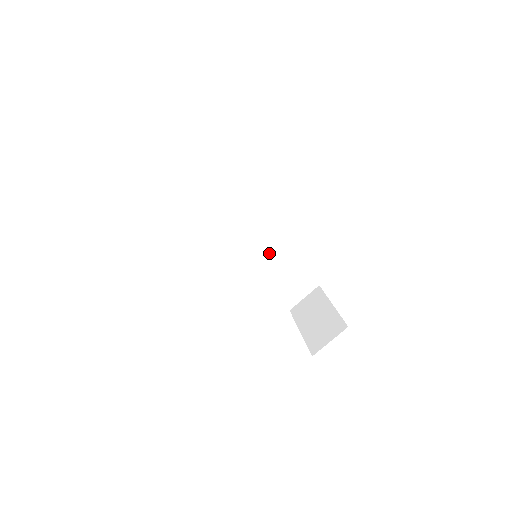
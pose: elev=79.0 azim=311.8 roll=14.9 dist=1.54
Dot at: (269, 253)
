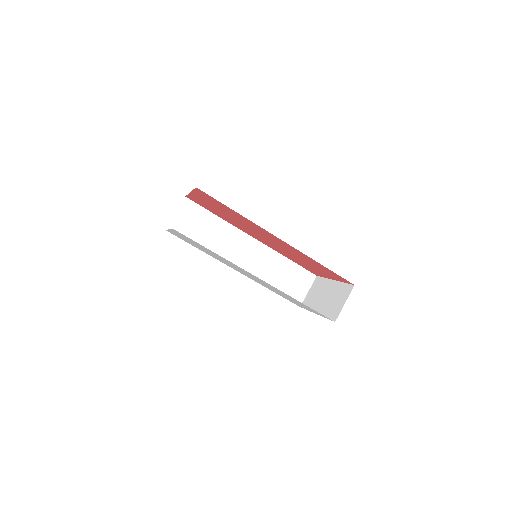
Dot at: (265, 260)
